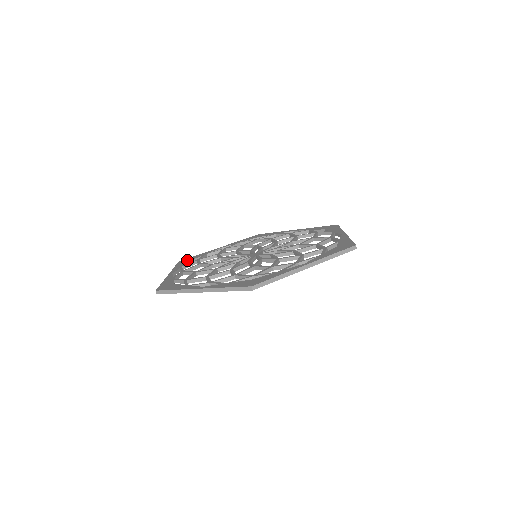
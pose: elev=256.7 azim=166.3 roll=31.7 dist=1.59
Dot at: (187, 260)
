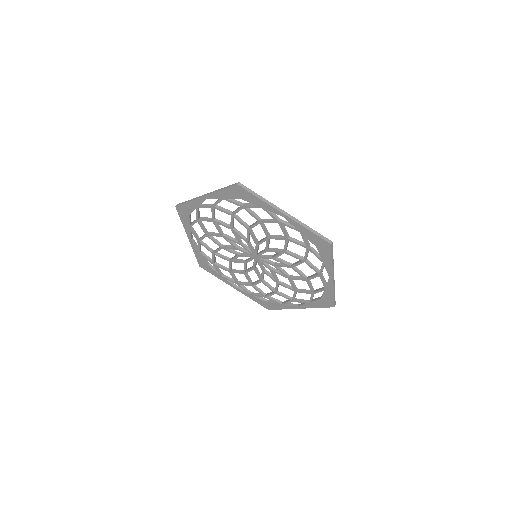
Dot at: occluded
